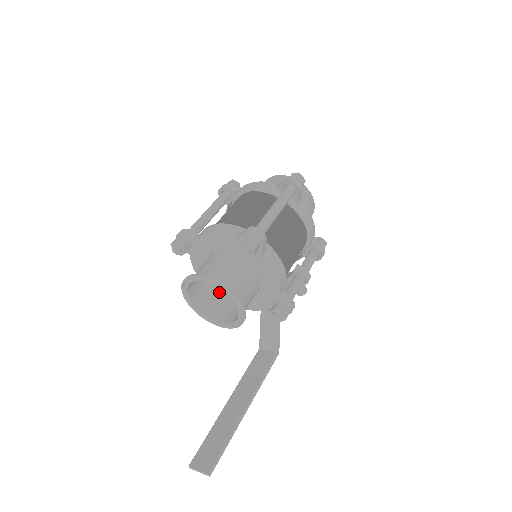
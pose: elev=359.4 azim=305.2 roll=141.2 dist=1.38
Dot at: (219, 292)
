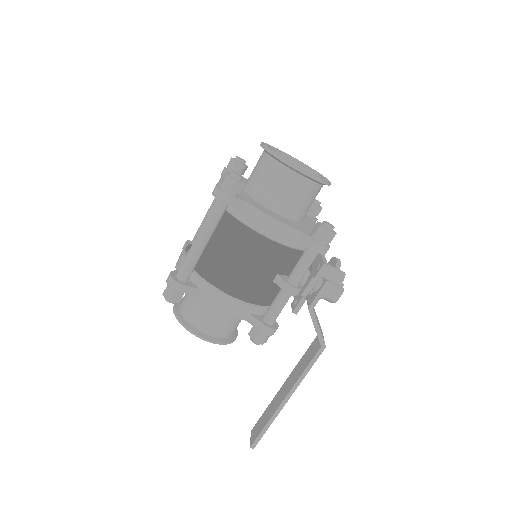
Dot at: occluded
